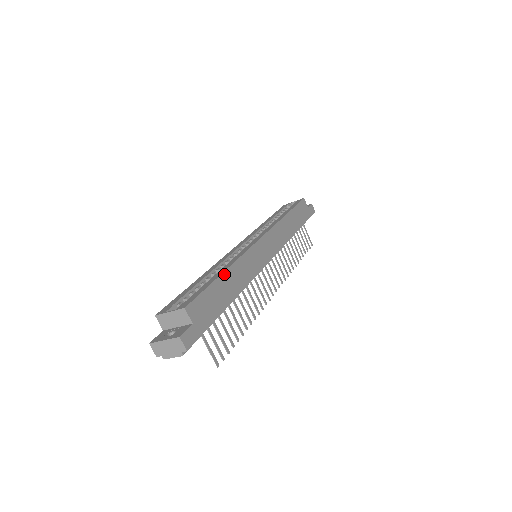
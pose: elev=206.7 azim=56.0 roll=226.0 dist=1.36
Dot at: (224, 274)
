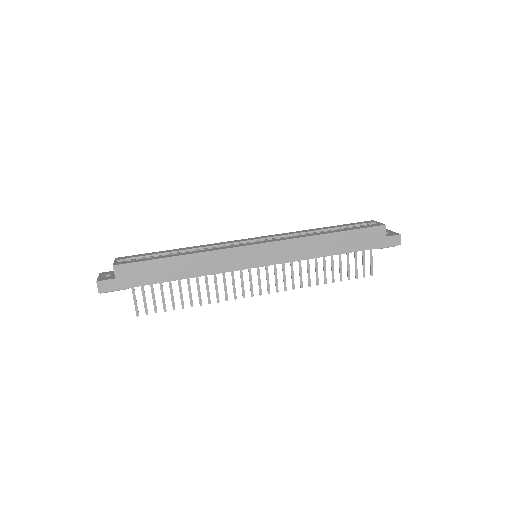
Dot at: (177, 257)
